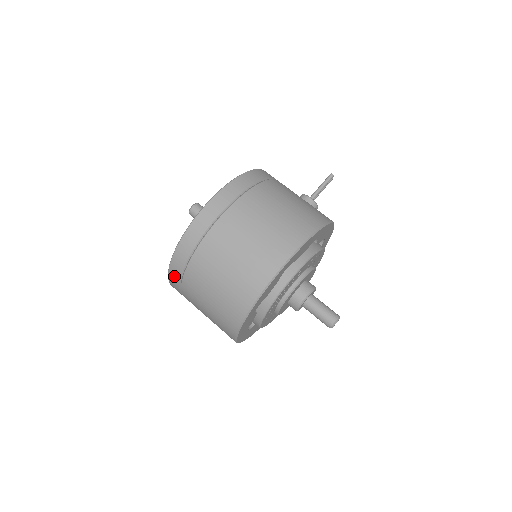
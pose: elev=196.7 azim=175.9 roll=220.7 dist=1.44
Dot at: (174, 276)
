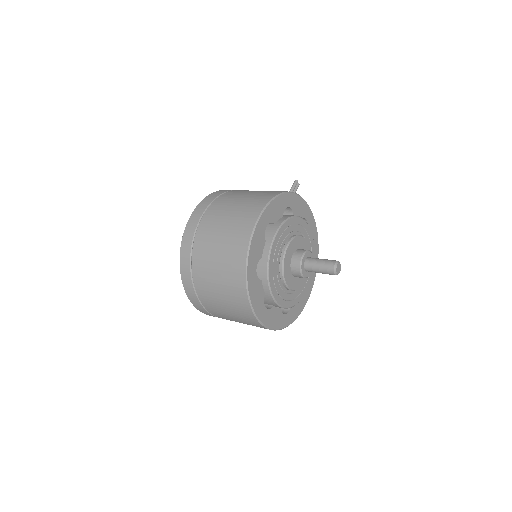
Dot at: (187, 285)
